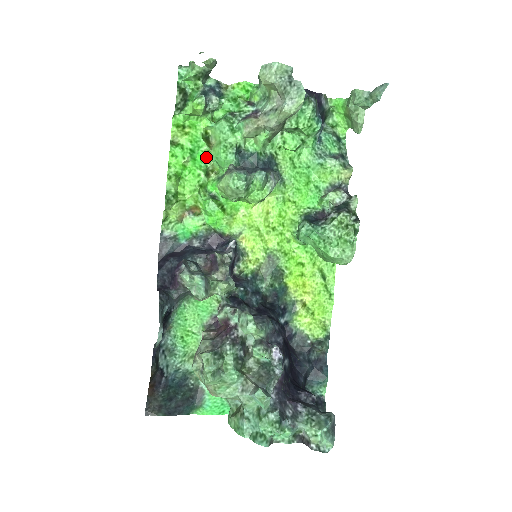
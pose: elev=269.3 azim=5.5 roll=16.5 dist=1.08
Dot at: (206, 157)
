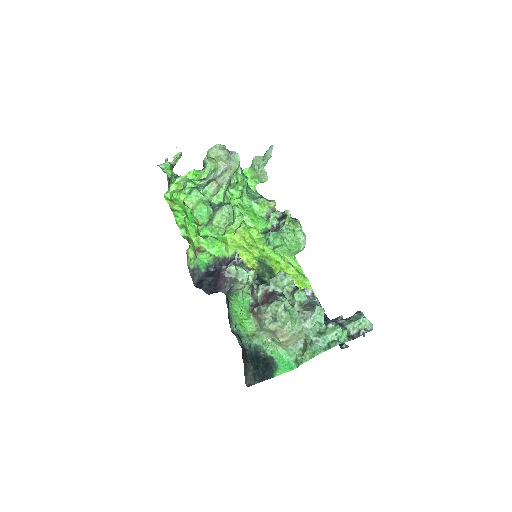
Dot at: (192, 216)
